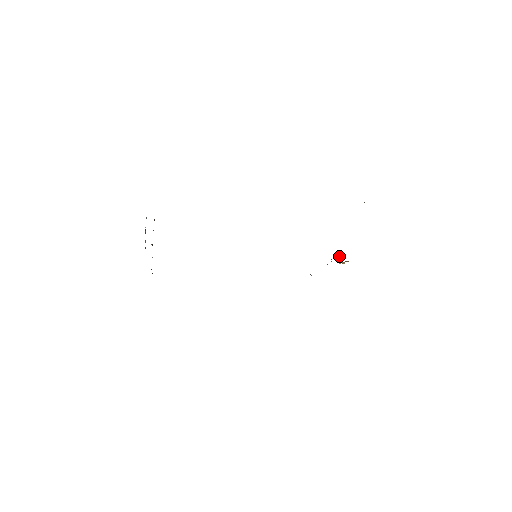
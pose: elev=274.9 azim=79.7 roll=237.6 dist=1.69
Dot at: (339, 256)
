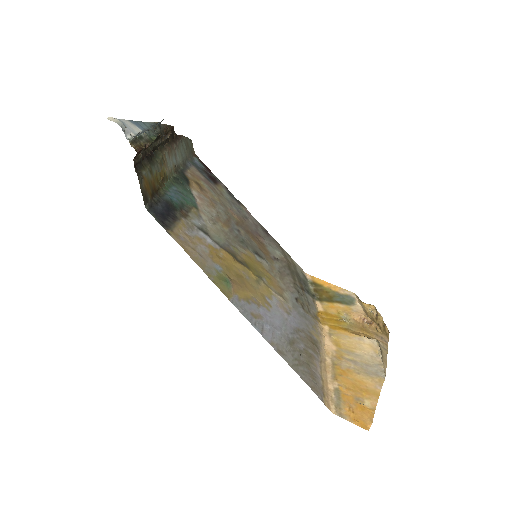
Dot at: (364, 319)
